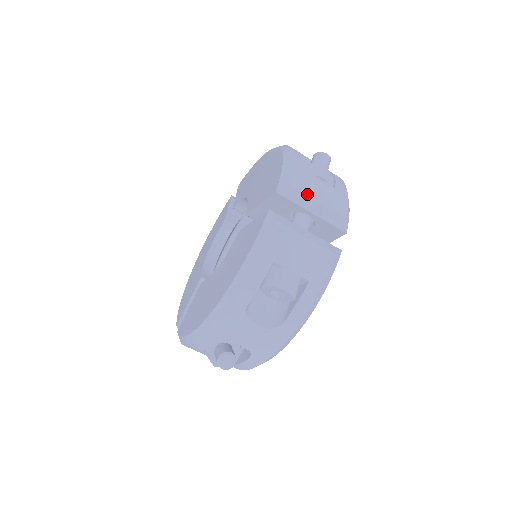
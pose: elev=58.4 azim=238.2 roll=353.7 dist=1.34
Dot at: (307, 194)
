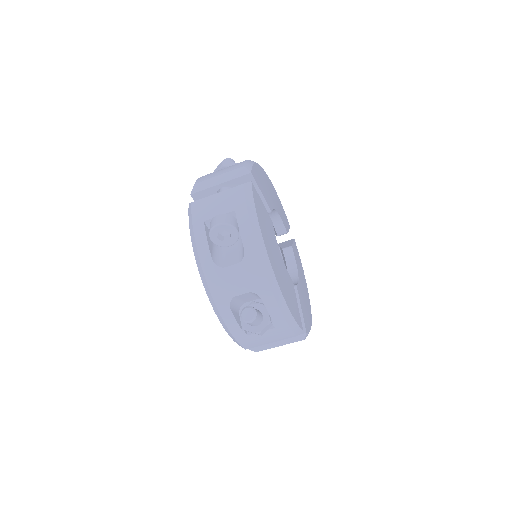
Dot at: (209, 179)
